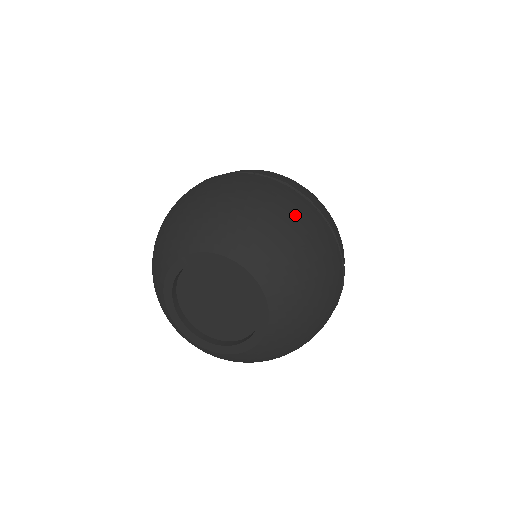
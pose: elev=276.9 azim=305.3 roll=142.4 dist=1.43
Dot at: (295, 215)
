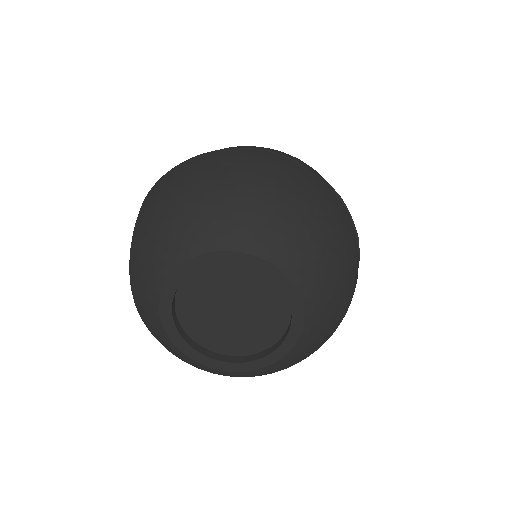
Dot at: (355, 284)
